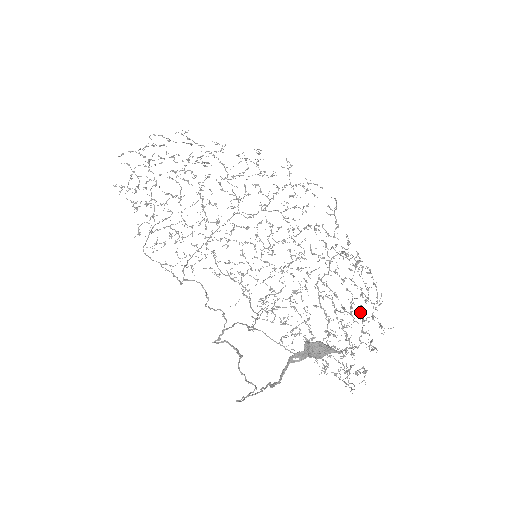
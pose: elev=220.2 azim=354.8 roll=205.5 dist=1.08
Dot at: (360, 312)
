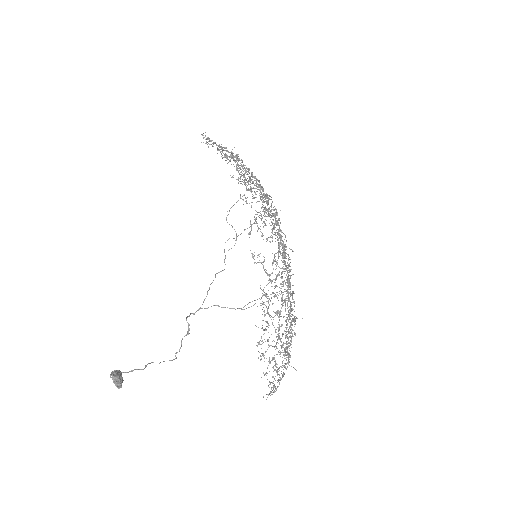
Dot at: occluded
